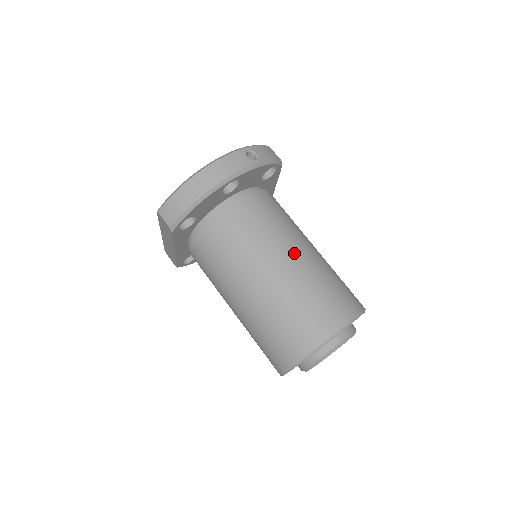
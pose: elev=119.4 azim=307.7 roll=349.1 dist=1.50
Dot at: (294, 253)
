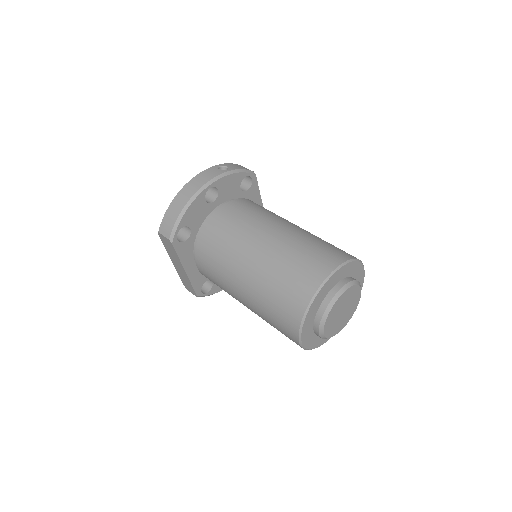
Dot at: (278, 229)
